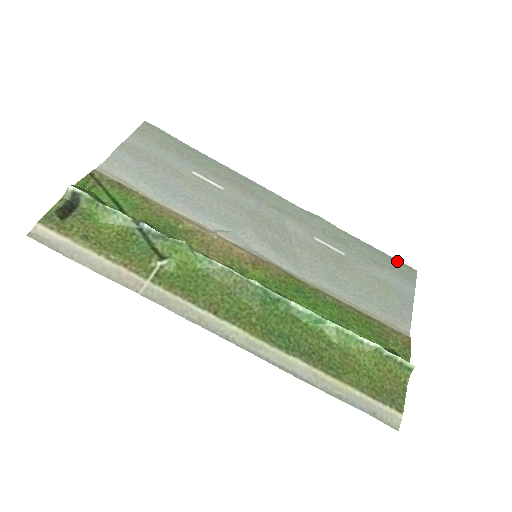
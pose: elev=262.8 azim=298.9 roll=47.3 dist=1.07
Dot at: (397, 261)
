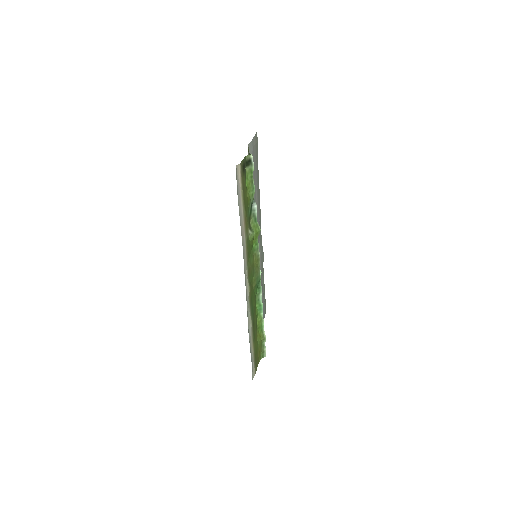
Dot at: (265, 300)
